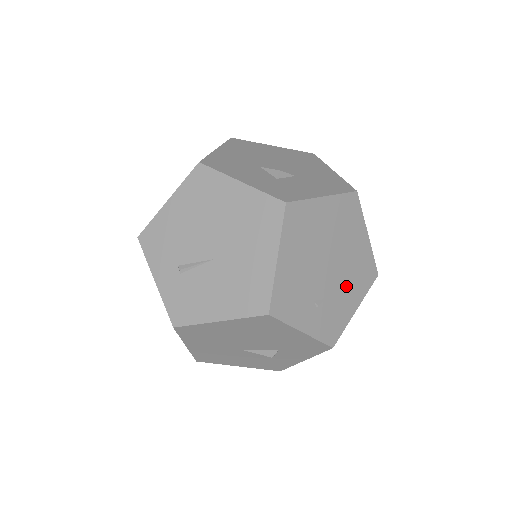
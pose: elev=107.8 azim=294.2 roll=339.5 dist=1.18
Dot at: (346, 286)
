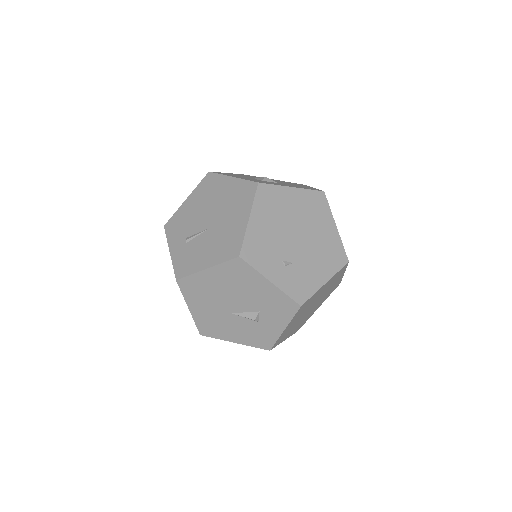
Dot at: (314, 260)
